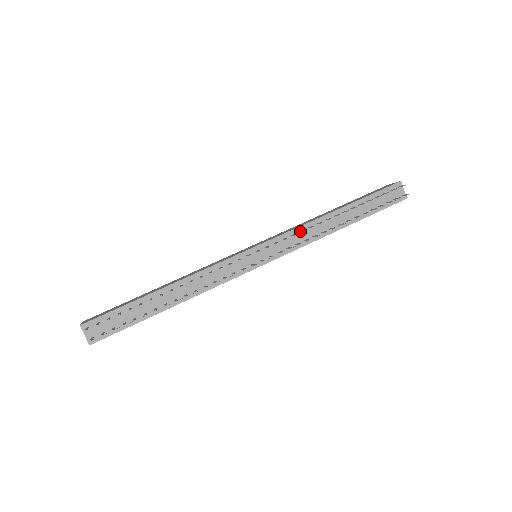
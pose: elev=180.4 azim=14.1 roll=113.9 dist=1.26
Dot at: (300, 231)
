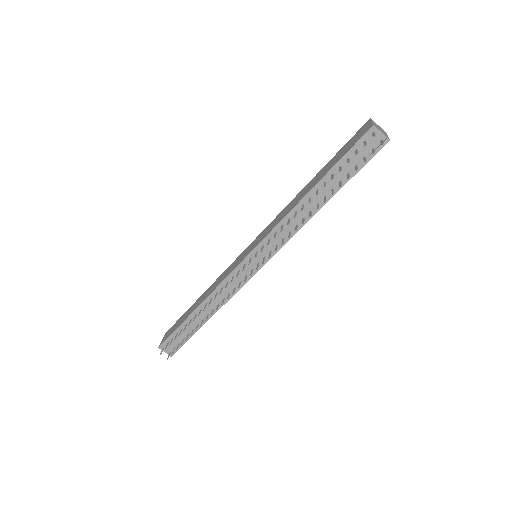
Dot at: (281, 227)
